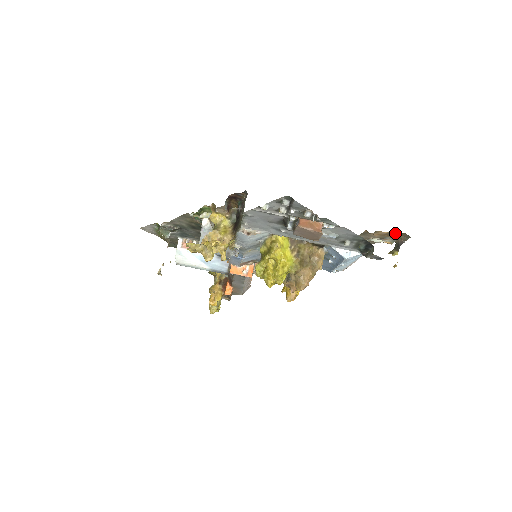
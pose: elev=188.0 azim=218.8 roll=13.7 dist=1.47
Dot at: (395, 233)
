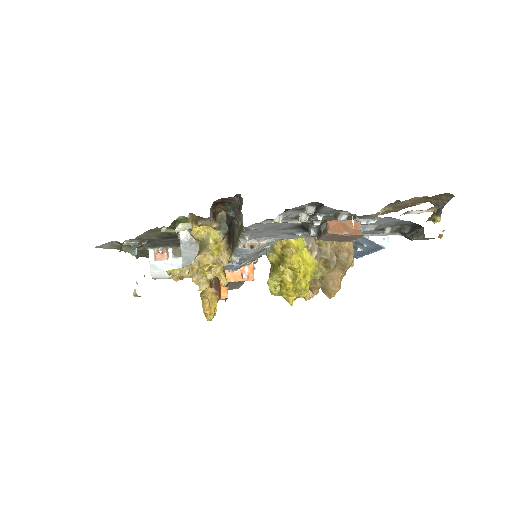
Dot at: (435, 195)
